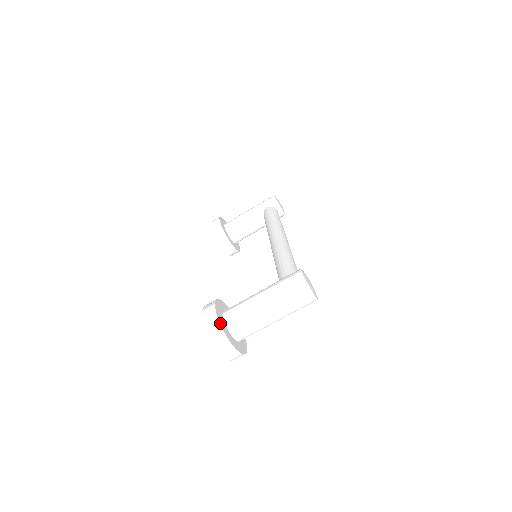
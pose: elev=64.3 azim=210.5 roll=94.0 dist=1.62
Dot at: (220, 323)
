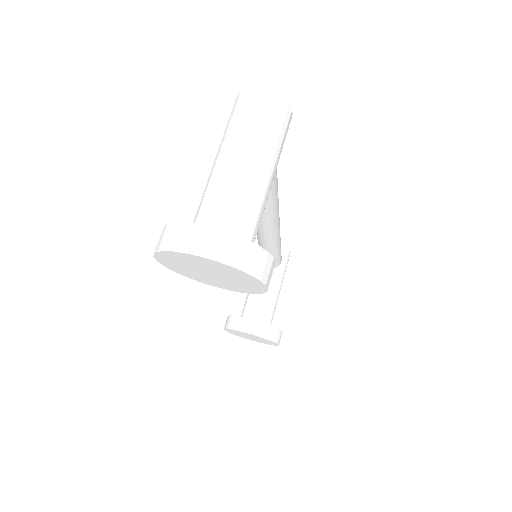
Dot at: (173, 224)
